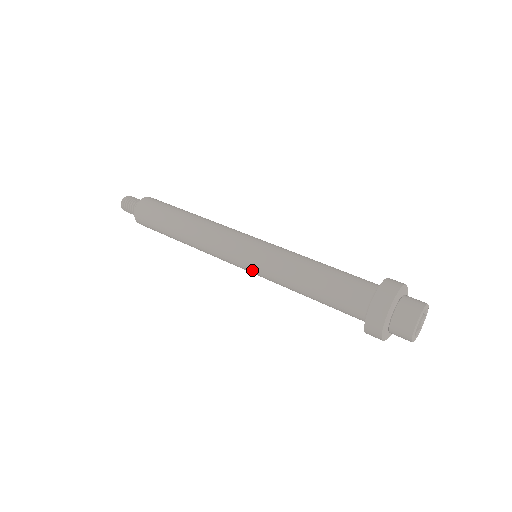
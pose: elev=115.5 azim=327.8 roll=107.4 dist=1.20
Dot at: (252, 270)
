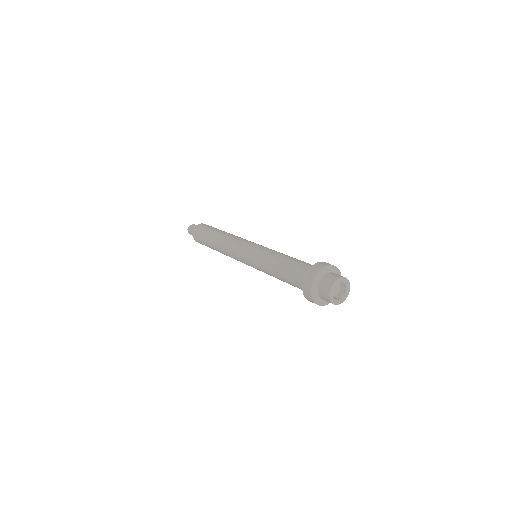
Dot at: occluded
